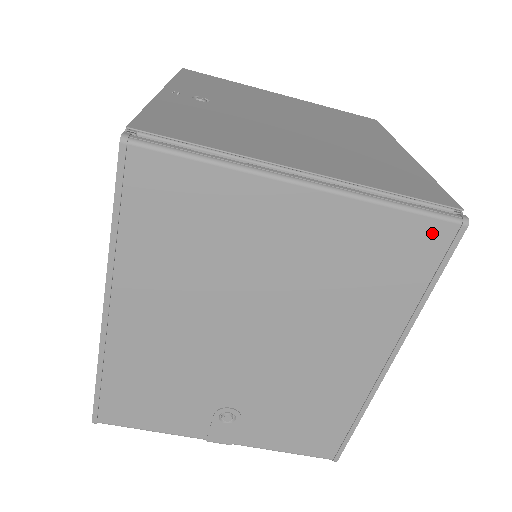
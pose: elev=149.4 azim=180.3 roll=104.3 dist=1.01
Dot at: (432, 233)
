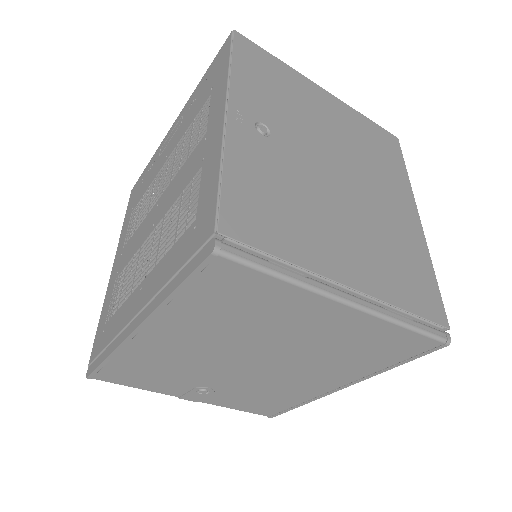
Dot at: (421, 343)
